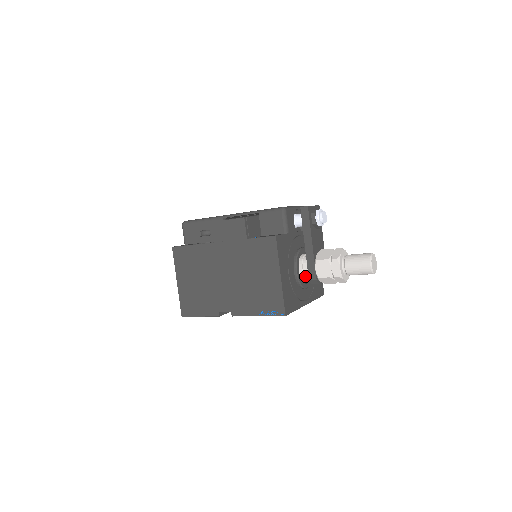
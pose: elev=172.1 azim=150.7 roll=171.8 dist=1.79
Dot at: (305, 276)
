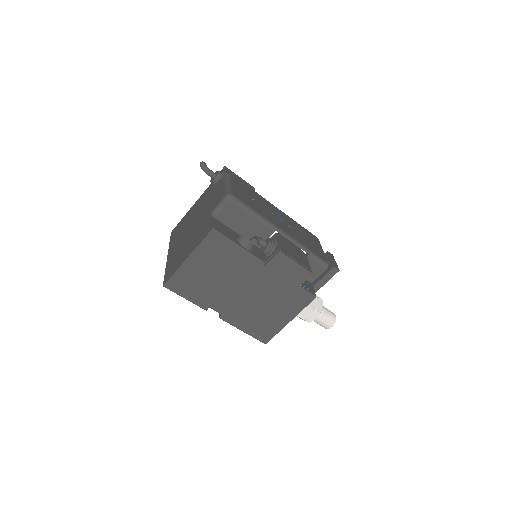
Dot at: occluded
